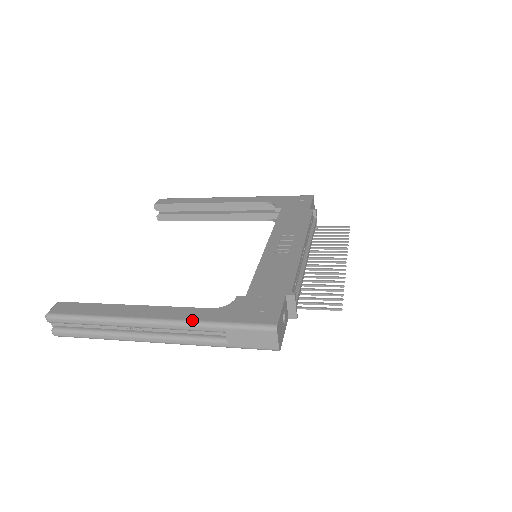
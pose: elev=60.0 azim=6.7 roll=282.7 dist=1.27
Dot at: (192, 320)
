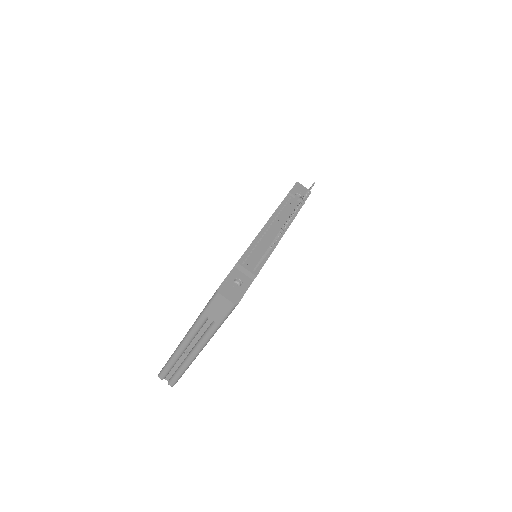
Dot at: occluded
